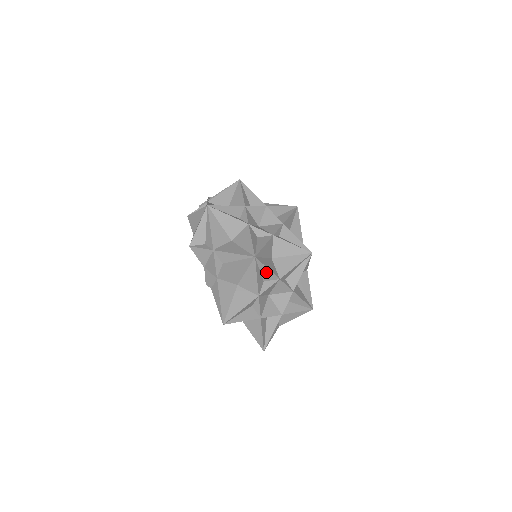
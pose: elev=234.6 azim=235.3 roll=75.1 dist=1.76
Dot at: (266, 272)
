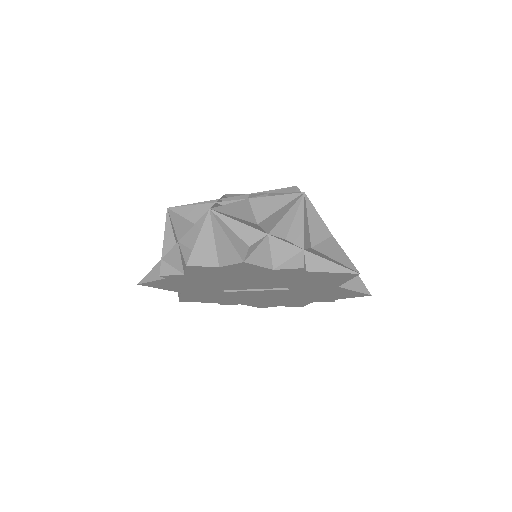
Dot at: occluded
